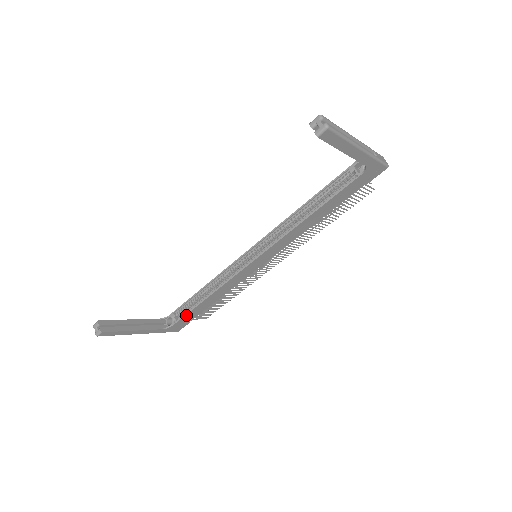
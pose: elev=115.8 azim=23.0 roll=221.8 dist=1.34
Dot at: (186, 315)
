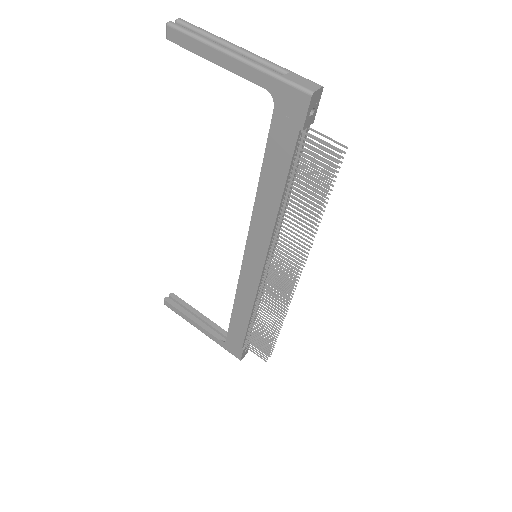
Dot at: (230, 329)
